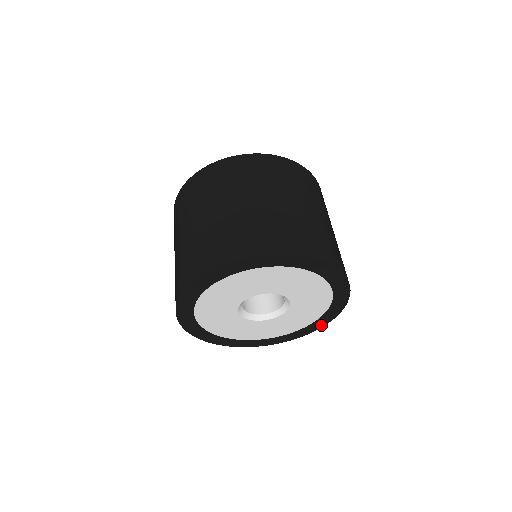
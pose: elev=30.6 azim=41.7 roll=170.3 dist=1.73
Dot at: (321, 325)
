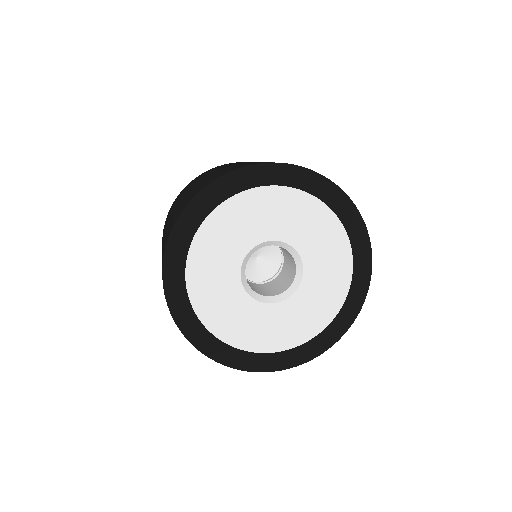
Dot at: (303, 359)
